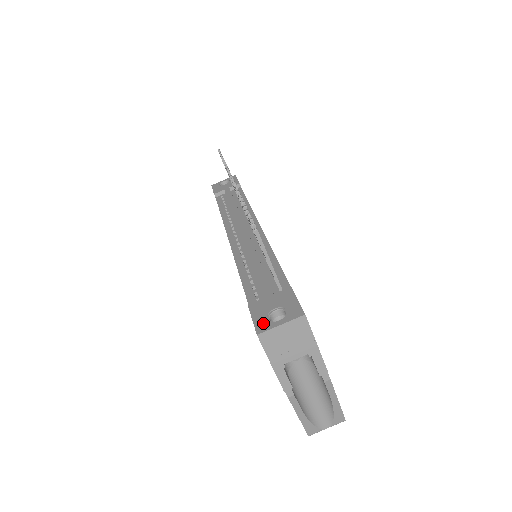
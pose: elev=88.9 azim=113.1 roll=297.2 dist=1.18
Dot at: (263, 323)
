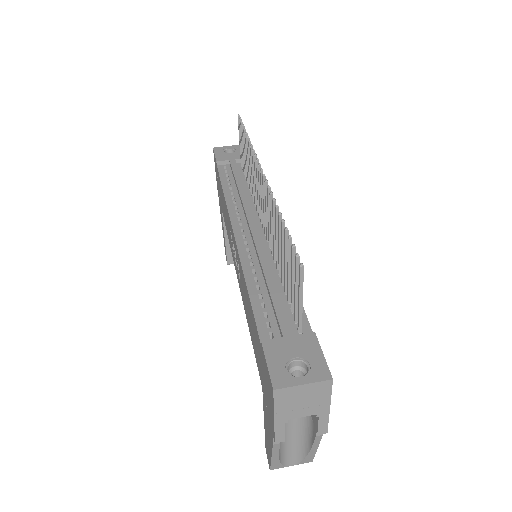
Dot at: (281, 375)
